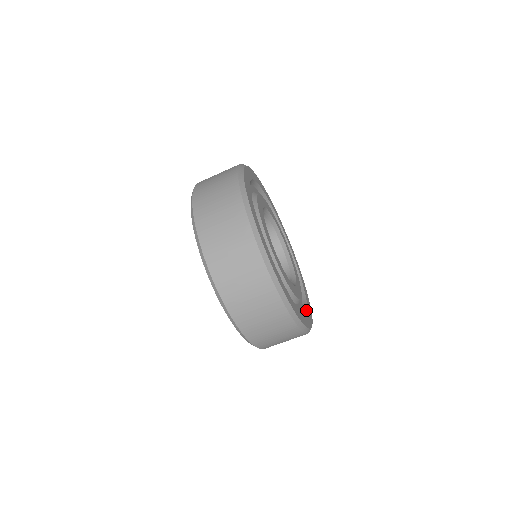
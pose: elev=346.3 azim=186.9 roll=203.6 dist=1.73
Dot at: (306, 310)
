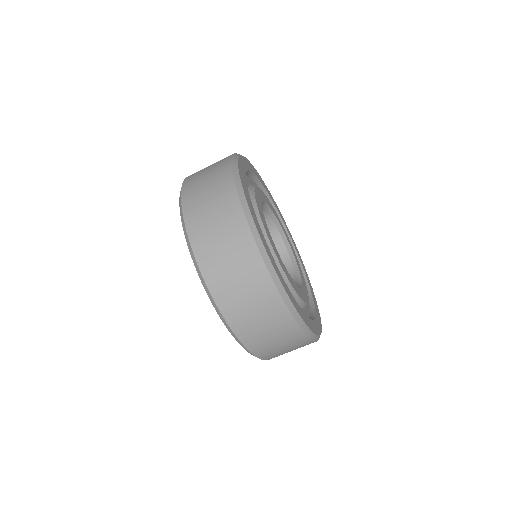
Dot at: (308, 284)
